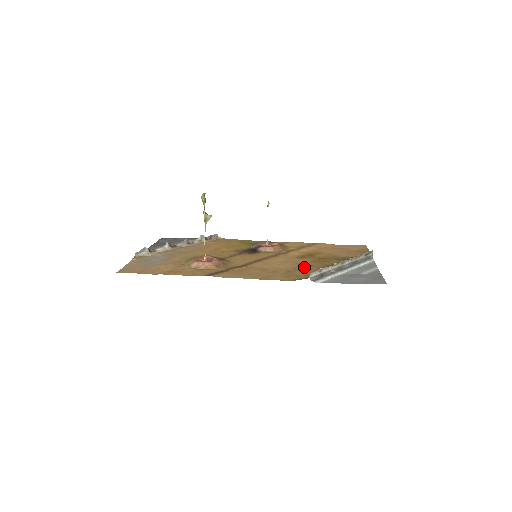
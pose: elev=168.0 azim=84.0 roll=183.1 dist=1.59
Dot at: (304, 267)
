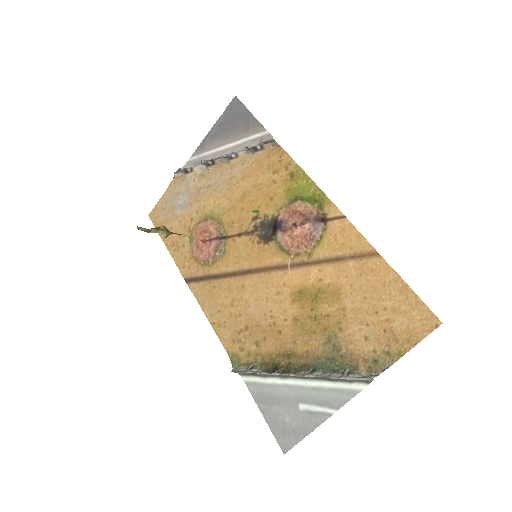
Dot at: (267, 332)
